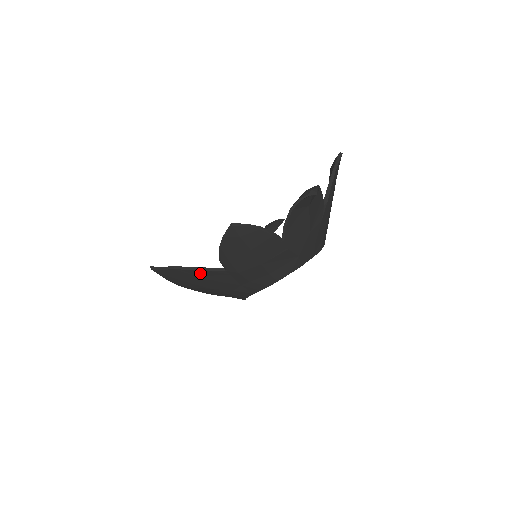
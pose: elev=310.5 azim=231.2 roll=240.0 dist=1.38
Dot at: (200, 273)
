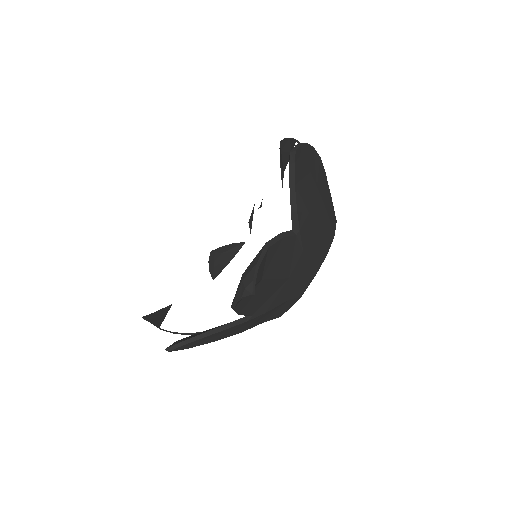
Dot at: occluded
